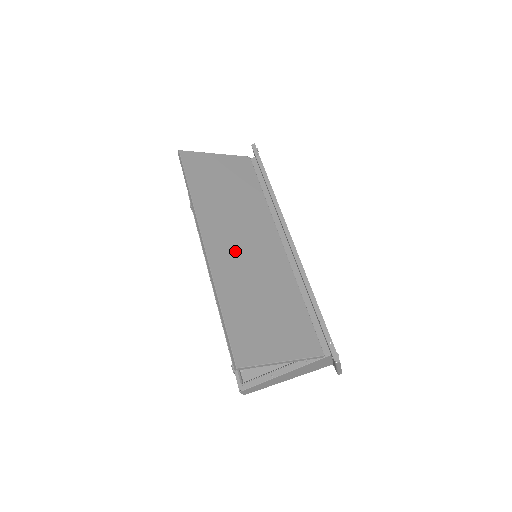
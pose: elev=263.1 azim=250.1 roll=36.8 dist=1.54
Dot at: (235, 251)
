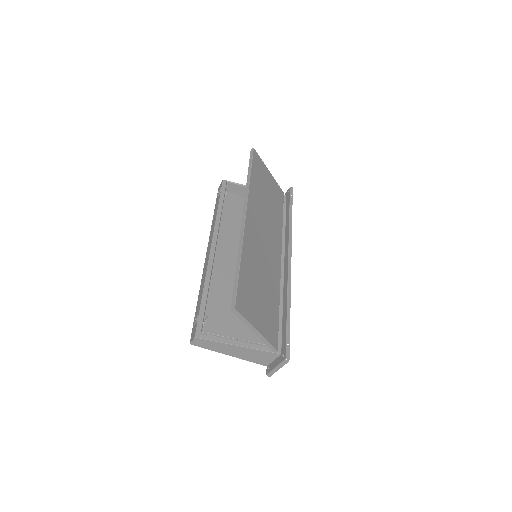
Dot at: (259, 238)
